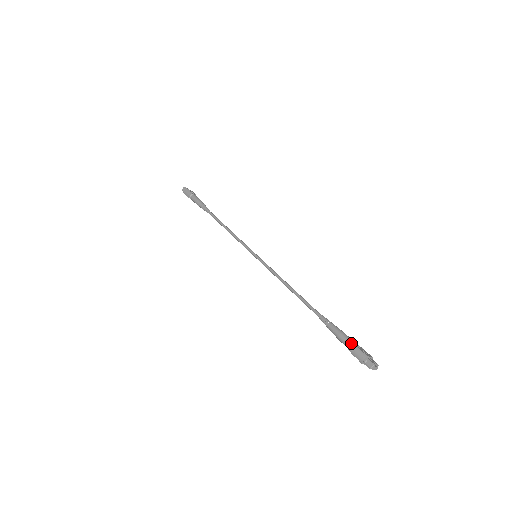
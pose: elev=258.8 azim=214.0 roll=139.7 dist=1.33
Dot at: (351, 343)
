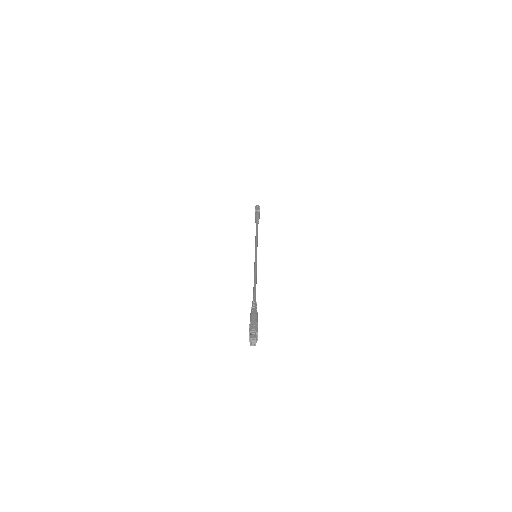
Dot at: (256, 321)
